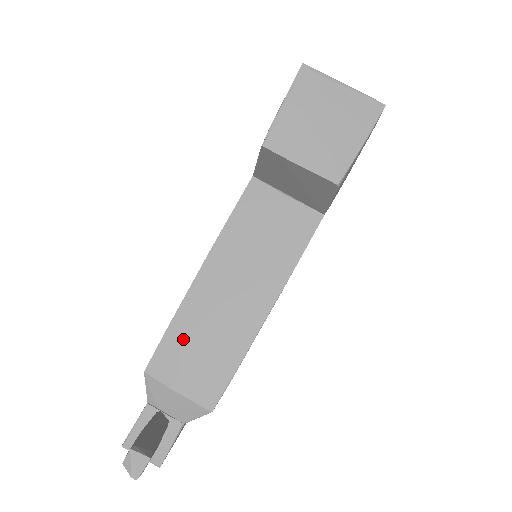
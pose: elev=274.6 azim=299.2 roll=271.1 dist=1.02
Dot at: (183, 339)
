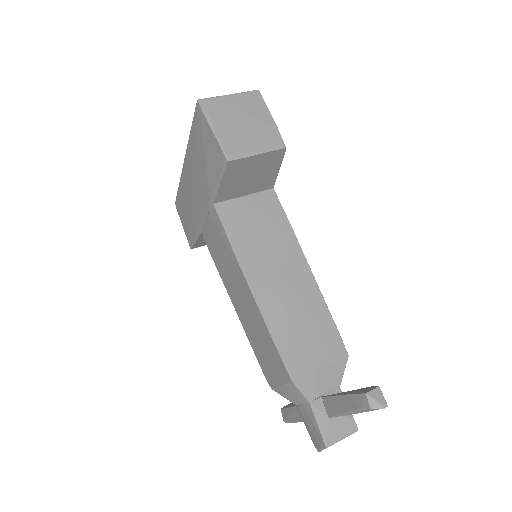
Dot at: (288, 335)
